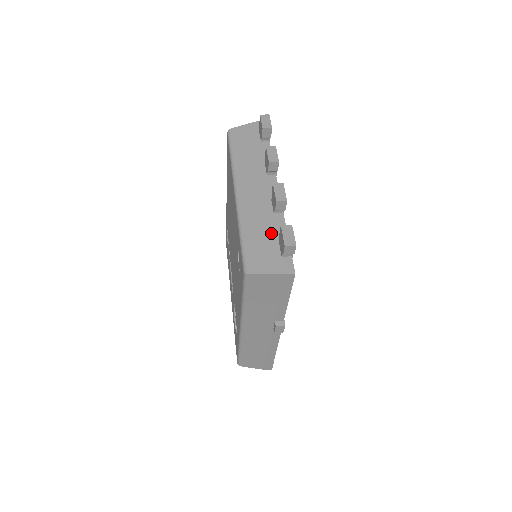
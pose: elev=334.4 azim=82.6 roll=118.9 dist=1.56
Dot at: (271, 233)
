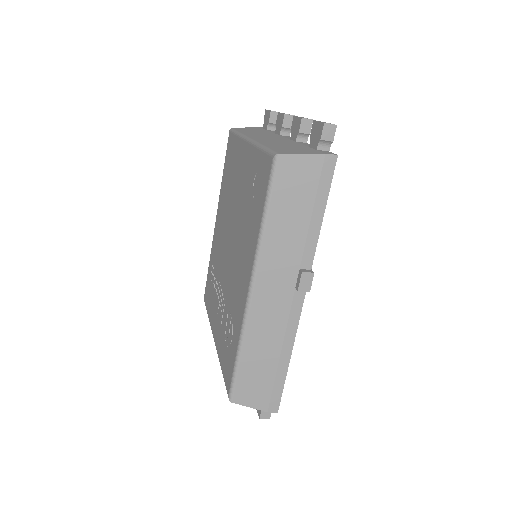
Dot at: (298, 145)
